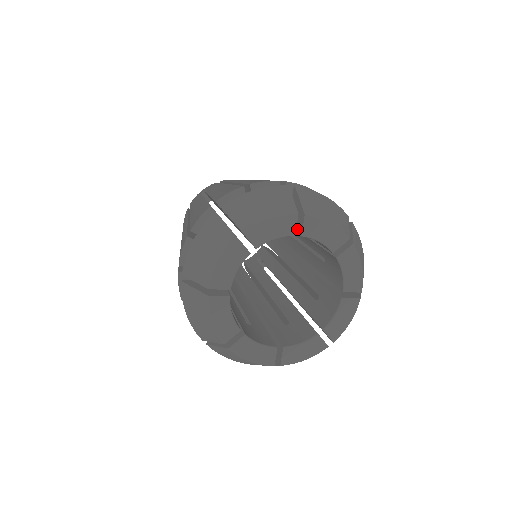
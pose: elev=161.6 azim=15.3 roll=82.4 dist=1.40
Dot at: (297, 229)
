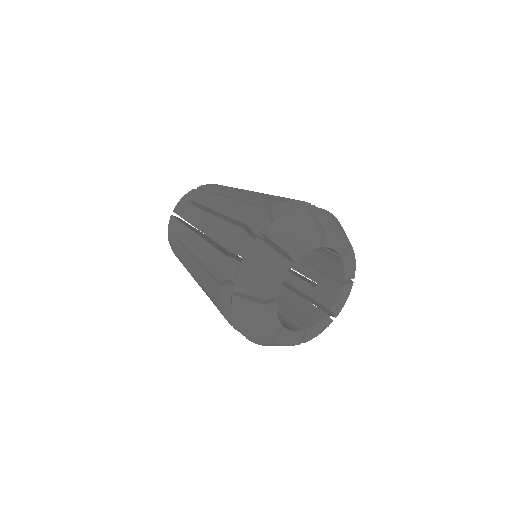
Dot at: occluded
